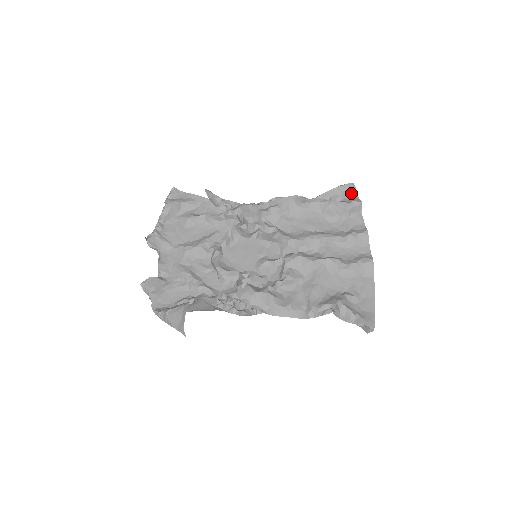
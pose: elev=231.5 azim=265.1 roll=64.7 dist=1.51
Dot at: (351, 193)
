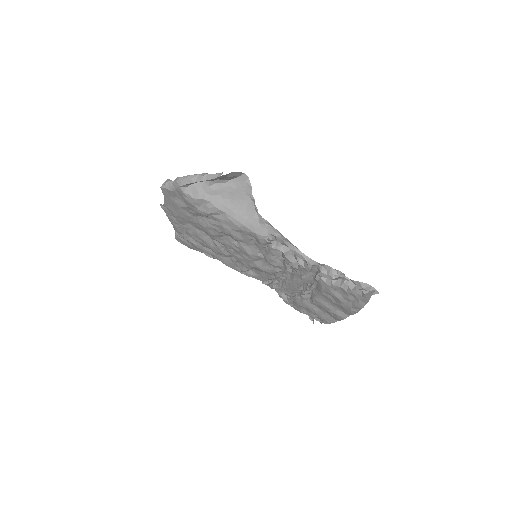
Dot at: occluded
